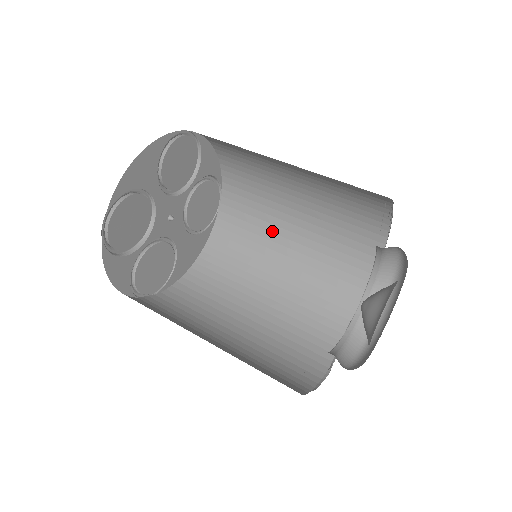
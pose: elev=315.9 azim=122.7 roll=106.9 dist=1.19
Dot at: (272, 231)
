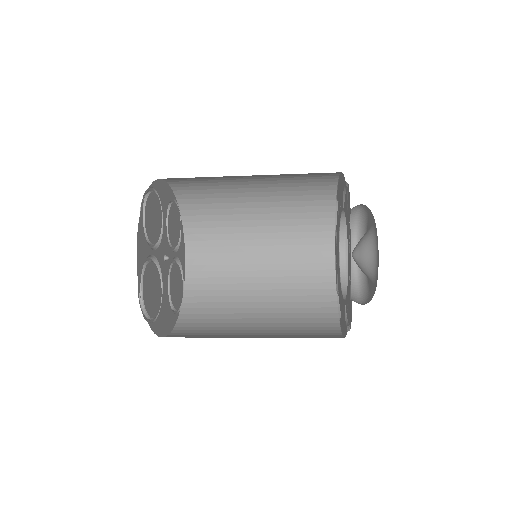
Dot at: (238, 307)
